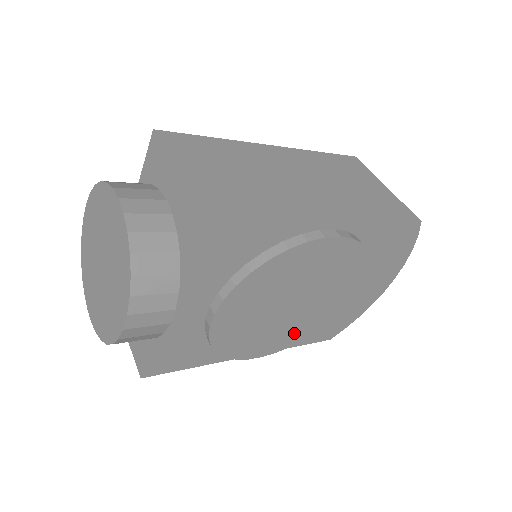
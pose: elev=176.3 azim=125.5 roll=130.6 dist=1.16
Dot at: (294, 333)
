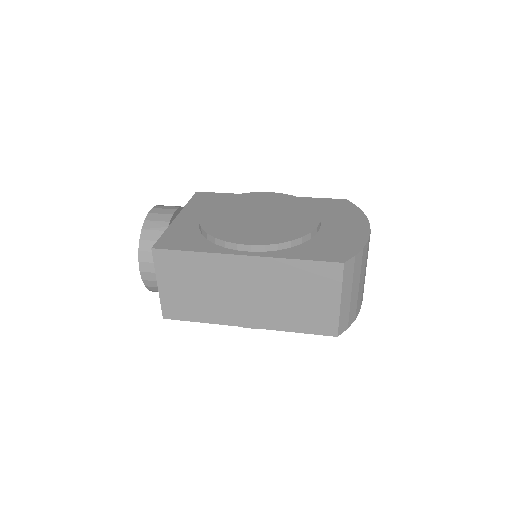
Dot at: occluded
